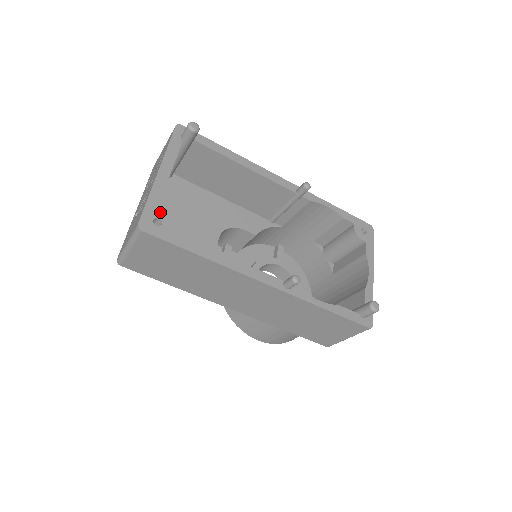
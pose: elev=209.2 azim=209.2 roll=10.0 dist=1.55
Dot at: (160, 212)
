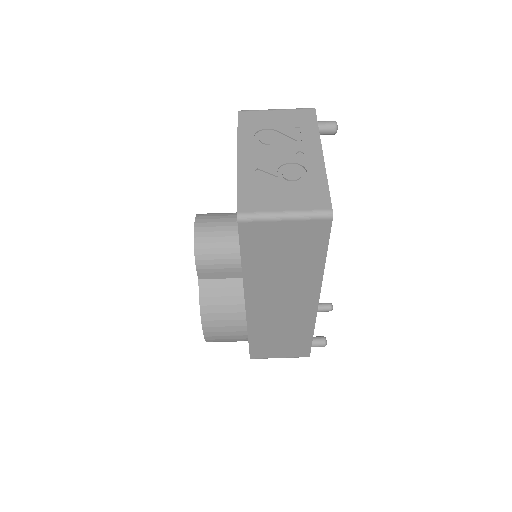
Dot at: occluded
